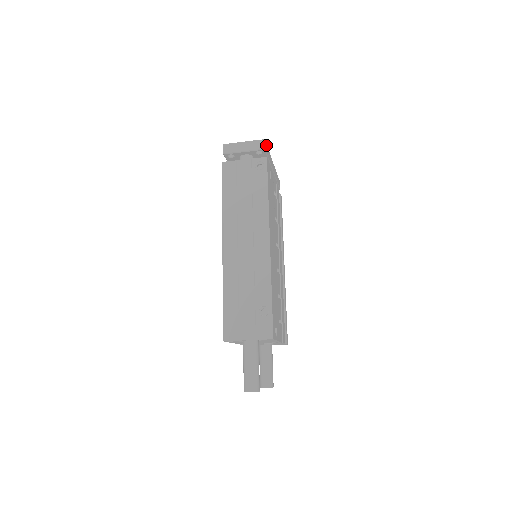
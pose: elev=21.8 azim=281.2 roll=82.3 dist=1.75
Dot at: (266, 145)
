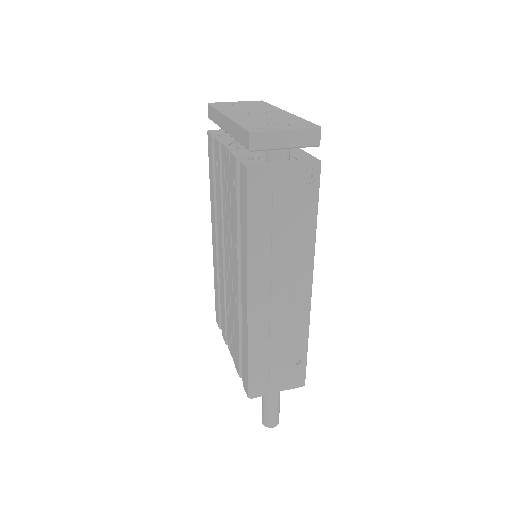
Dot at: occluded
